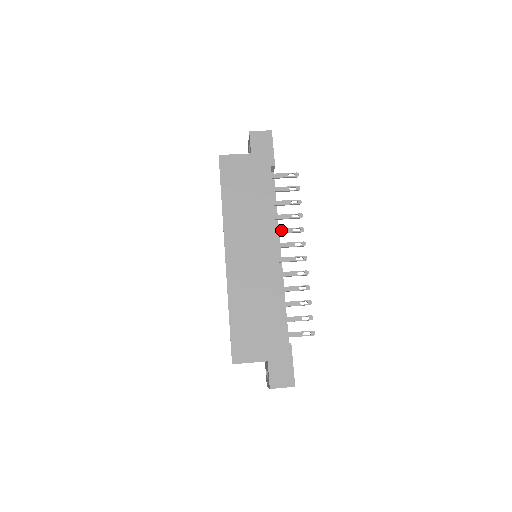
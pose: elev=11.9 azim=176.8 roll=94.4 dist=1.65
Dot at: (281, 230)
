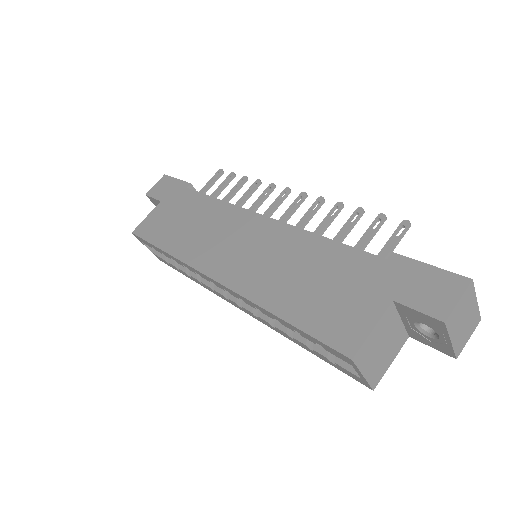
Dot at: (251, 208)
